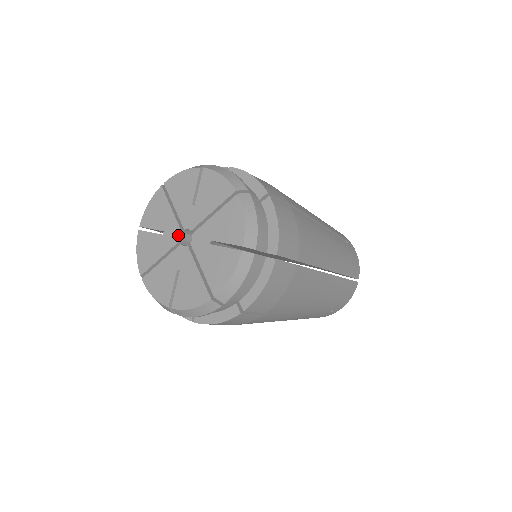
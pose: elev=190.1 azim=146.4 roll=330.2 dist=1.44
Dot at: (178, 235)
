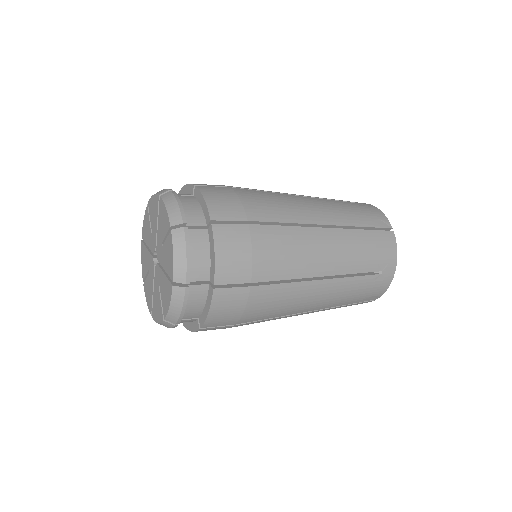
Dot at: (154, 249)
